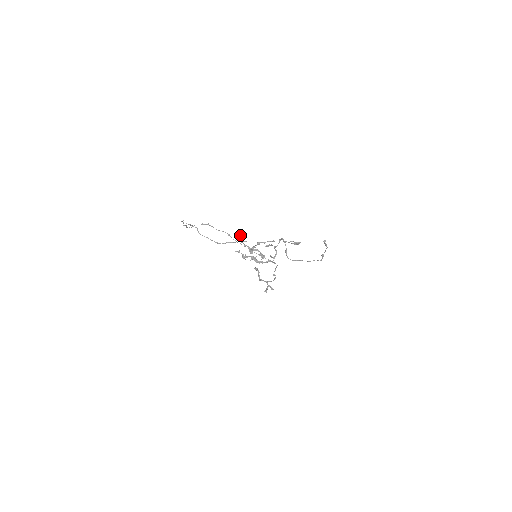
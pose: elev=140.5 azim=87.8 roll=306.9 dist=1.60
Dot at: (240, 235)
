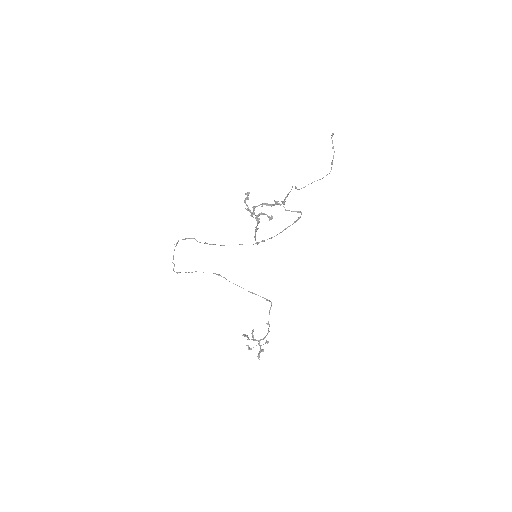
Dot at: occluded
